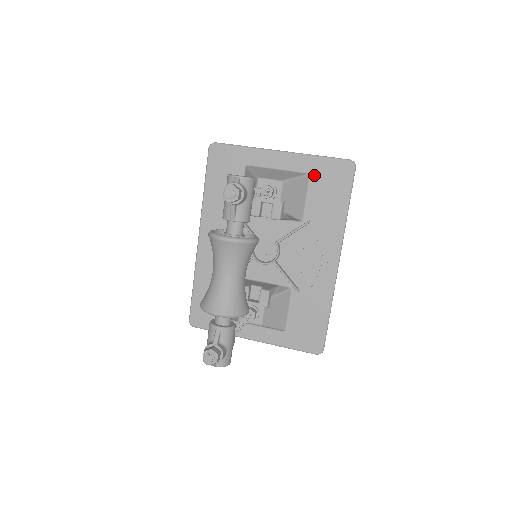
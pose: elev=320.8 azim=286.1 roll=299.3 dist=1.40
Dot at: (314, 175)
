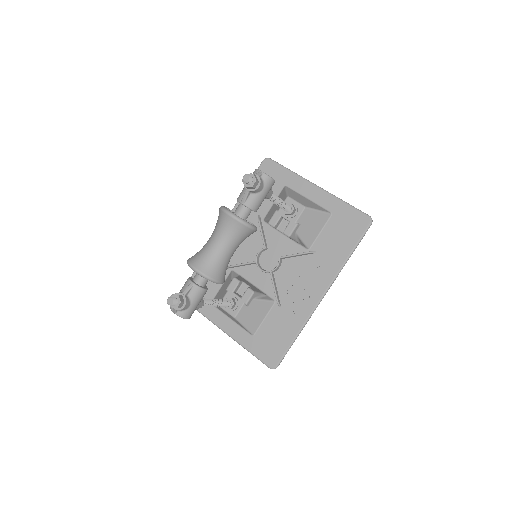
Dot at: (335, 216)
